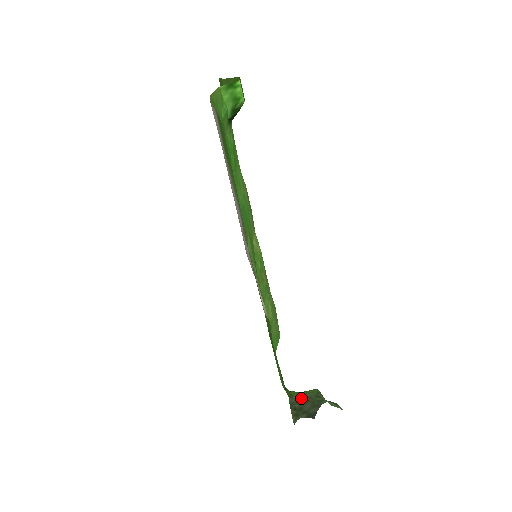
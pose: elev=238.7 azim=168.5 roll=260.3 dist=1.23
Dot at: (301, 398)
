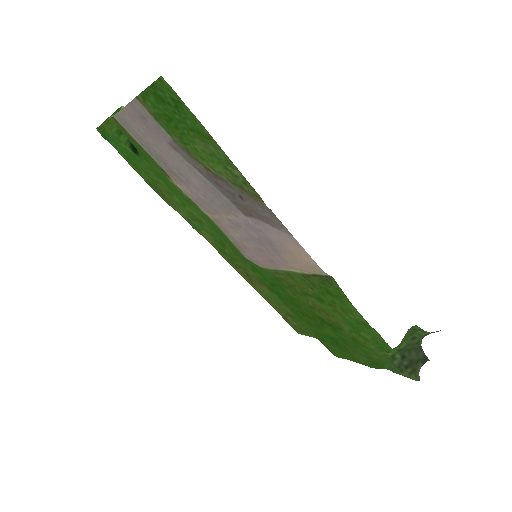
Dot at: (403, 352)
